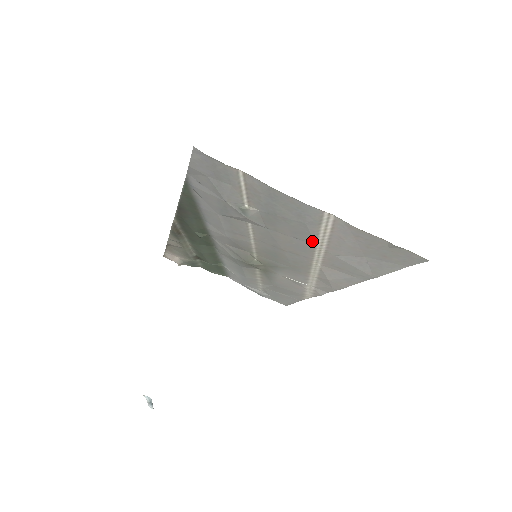
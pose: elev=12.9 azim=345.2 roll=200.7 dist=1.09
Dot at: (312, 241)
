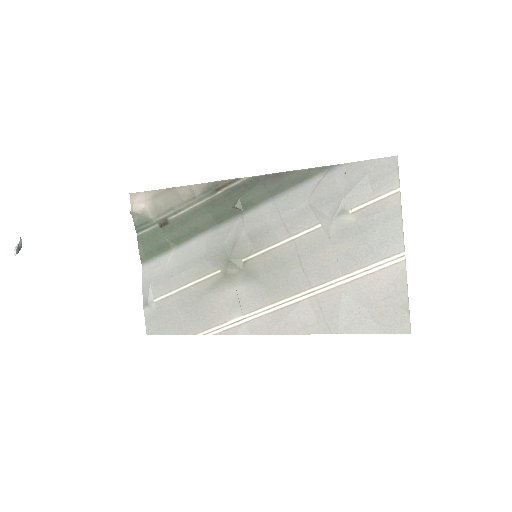
Dot at: (347, 270)
